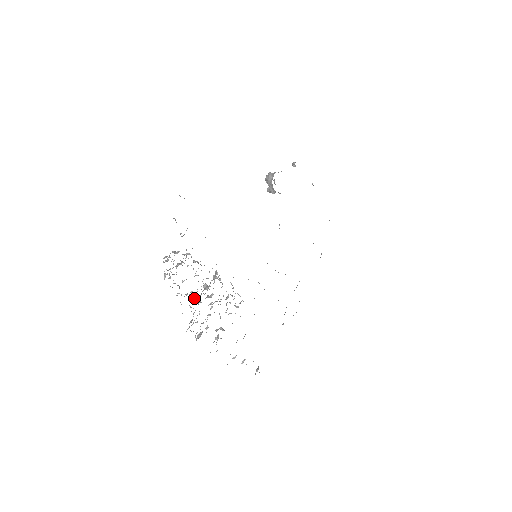
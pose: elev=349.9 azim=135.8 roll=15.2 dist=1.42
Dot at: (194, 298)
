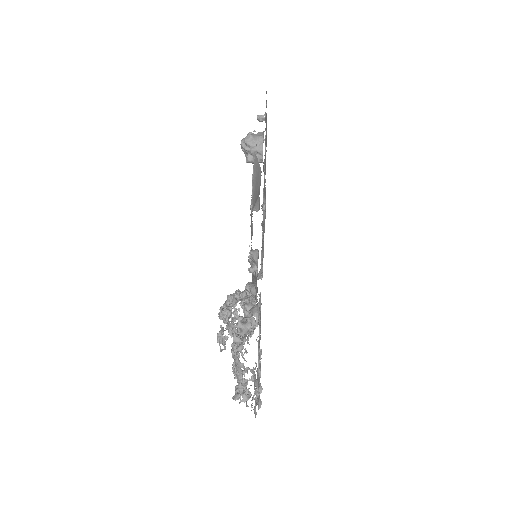
Dot at: occluded
